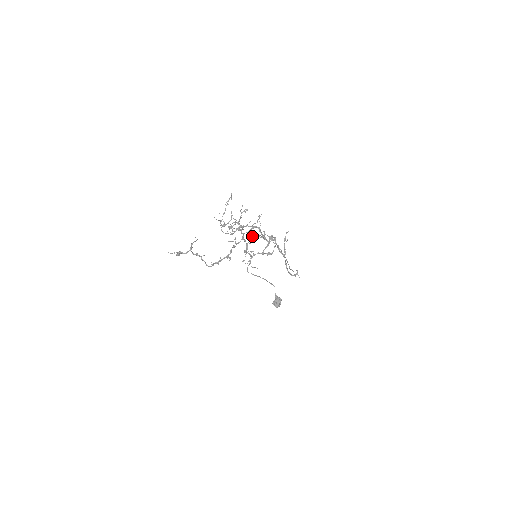
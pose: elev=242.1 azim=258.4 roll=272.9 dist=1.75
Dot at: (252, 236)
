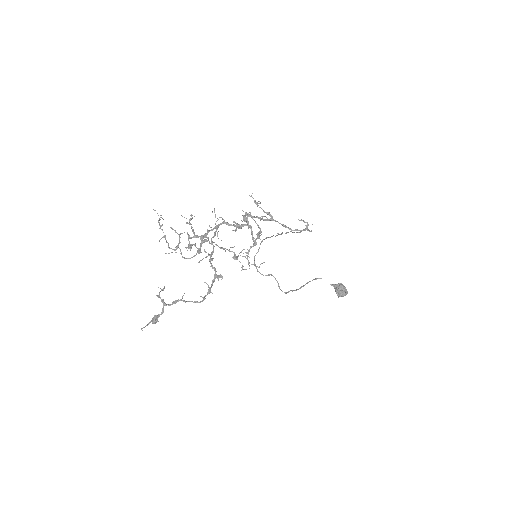
Dot at: occluded
